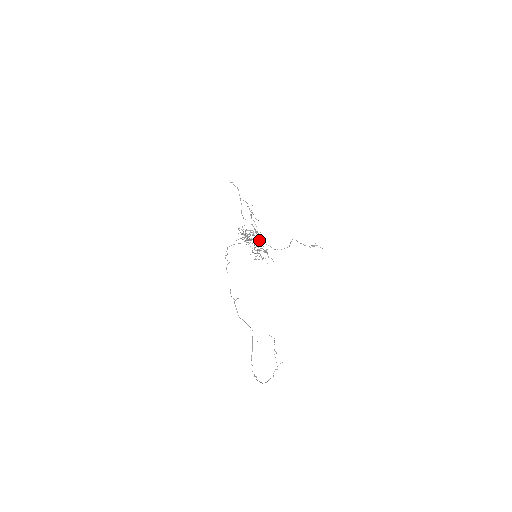
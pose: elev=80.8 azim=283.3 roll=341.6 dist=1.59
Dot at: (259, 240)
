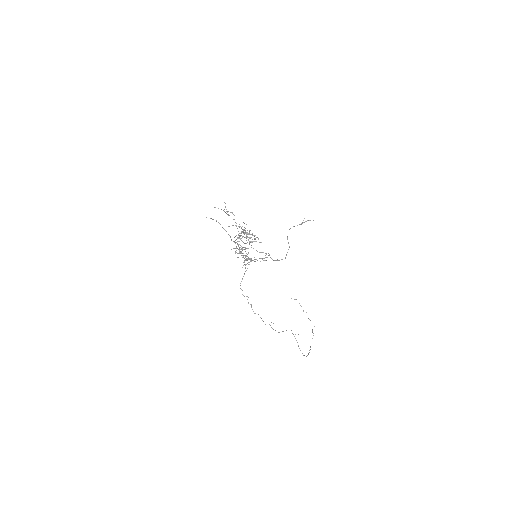
Dot at: (262, 259)
